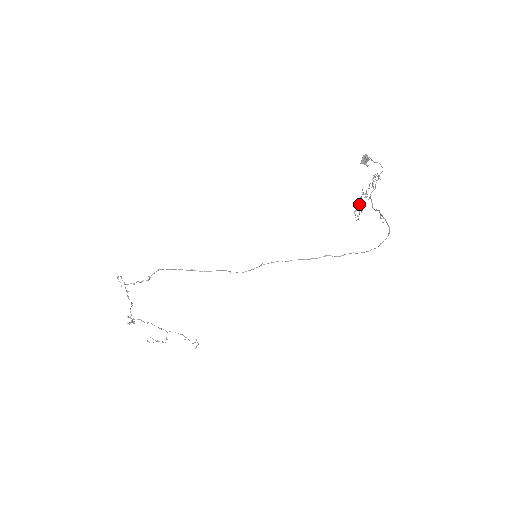
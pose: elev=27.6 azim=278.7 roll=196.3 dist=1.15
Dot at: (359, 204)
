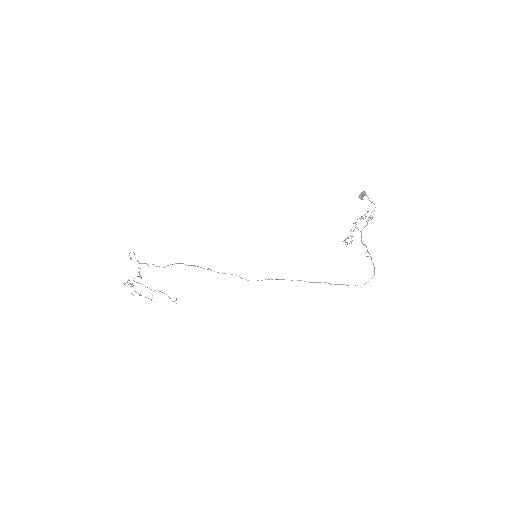
Dot at: (352, 236)
